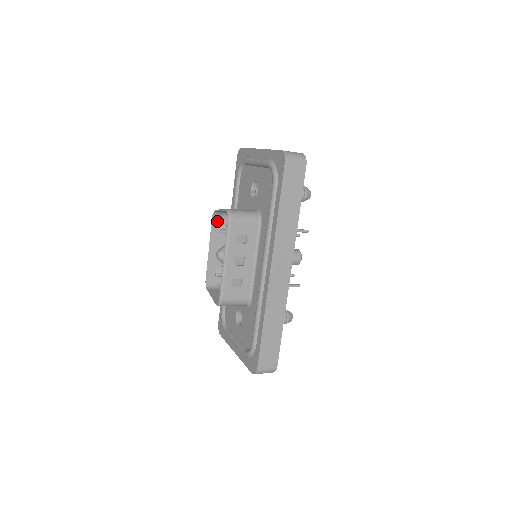
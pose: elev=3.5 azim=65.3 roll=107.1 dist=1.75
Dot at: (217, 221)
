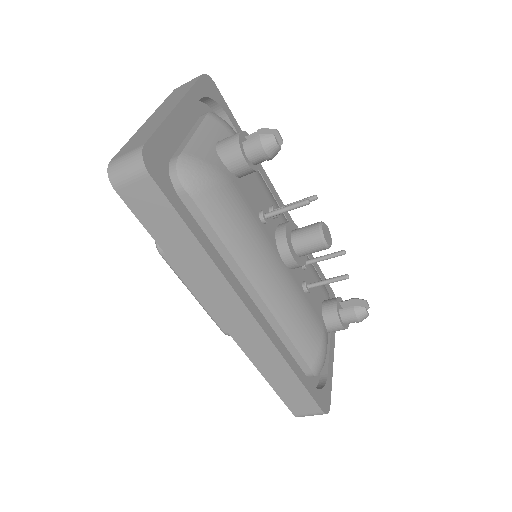
Dot at: occluded
